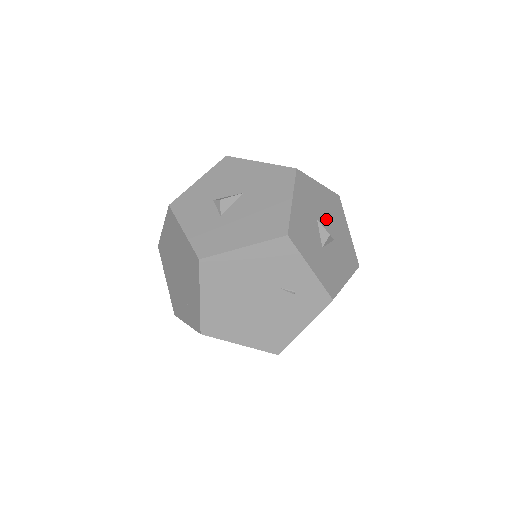
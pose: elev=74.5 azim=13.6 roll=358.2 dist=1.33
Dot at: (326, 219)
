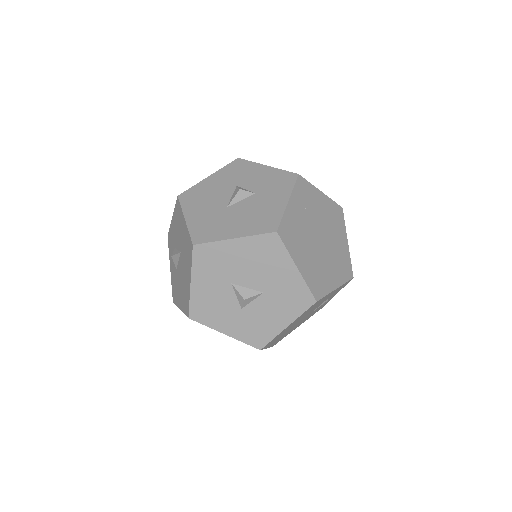
Dot at: (248, 275)
